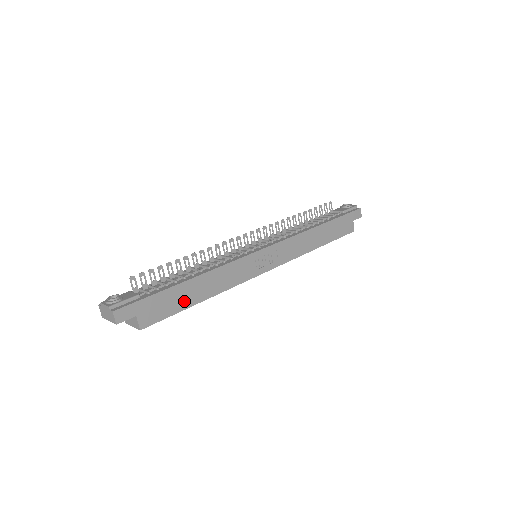
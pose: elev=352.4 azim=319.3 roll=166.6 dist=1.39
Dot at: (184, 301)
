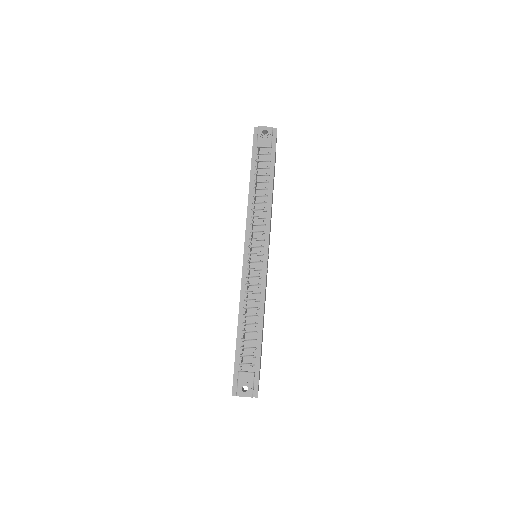
Dot at: occluded
